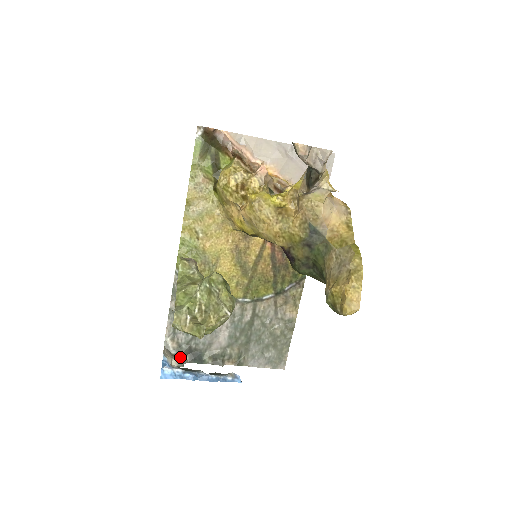
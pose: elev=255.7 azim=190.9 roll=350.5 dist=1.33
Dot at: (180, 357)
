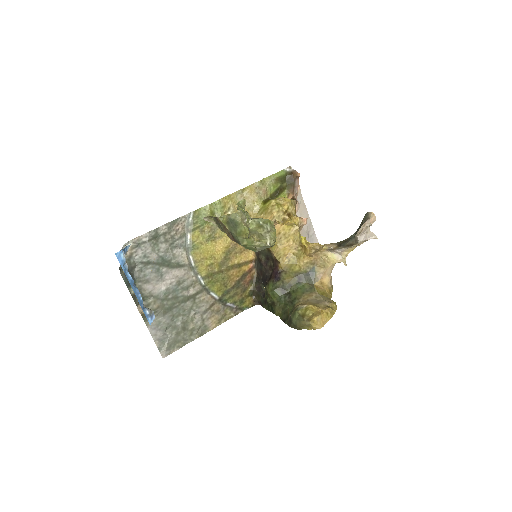
Dot at: occluded
